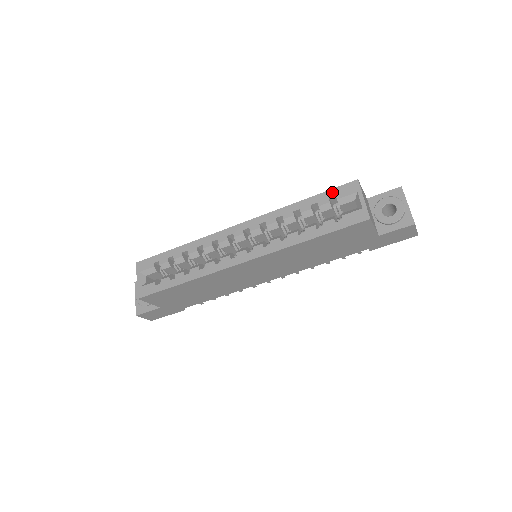
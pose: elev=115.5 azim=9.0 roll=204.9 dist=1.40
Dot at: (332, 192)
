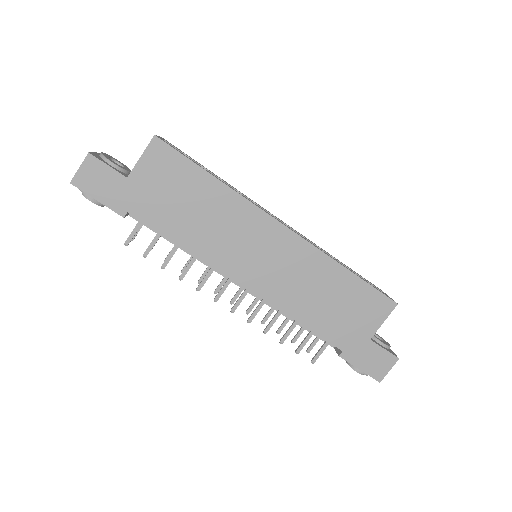
Dot at: occluded
